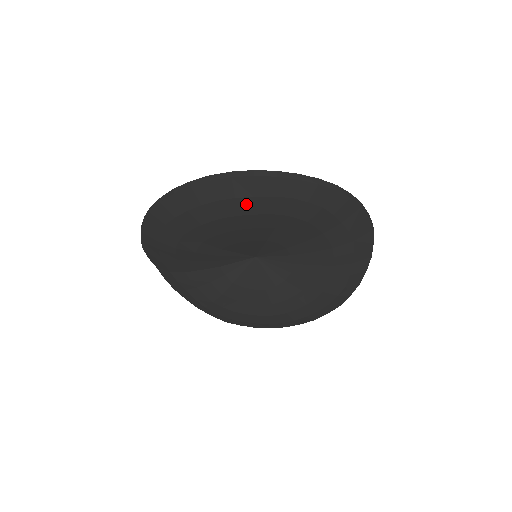
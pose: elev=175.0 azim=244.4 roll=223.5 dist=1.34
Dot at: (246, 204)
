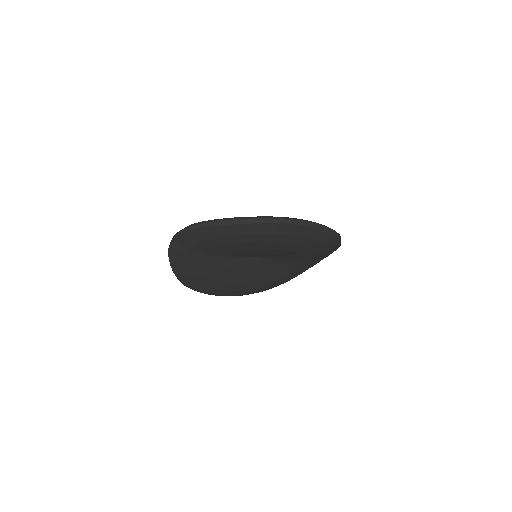
Dot at: (309, 242)
